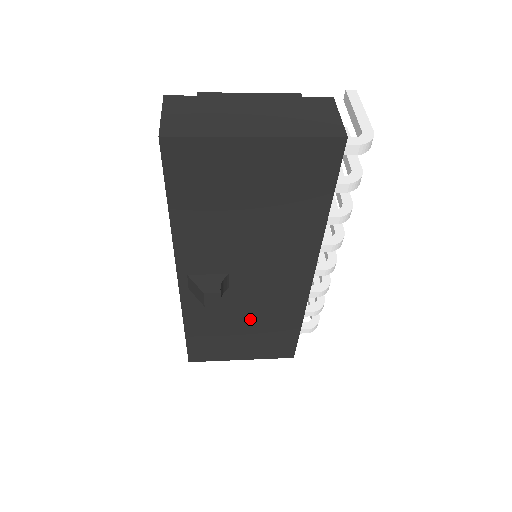
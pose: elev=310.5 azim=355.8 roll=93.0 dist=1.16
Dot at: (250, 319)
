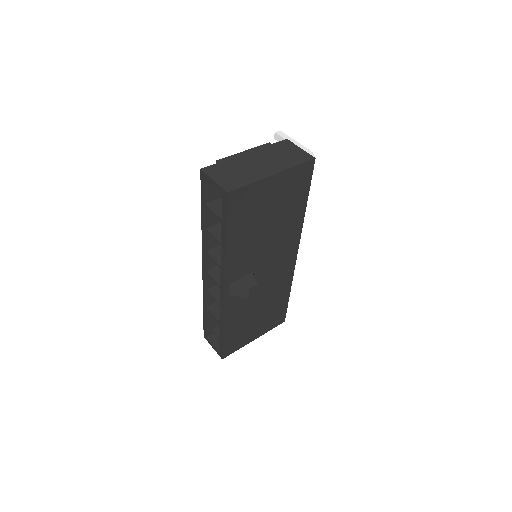
Dot at: (262, 302)
